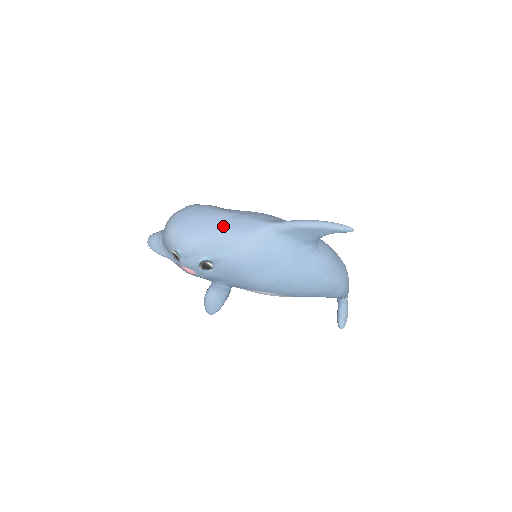
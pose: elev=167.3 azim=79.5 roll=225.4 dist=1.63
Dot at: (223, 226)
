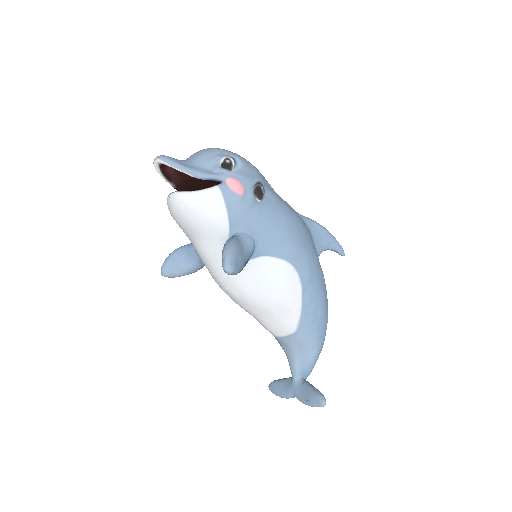
Dot at: occluded
